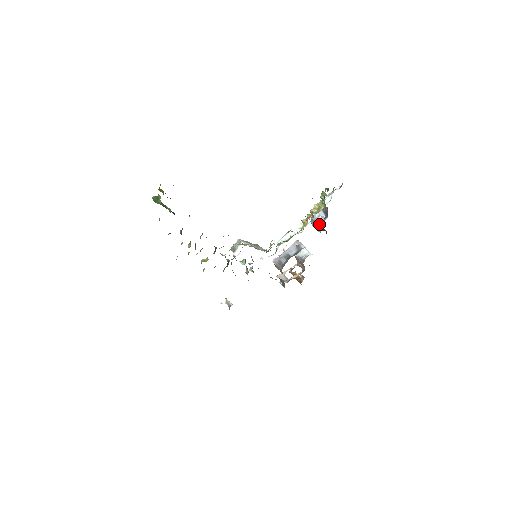
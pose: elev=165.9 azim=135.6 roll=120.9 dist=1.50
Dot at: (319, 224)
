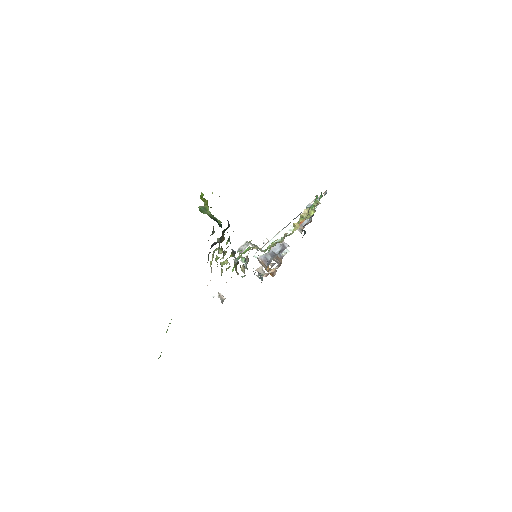
Dot at: (302, 226)
